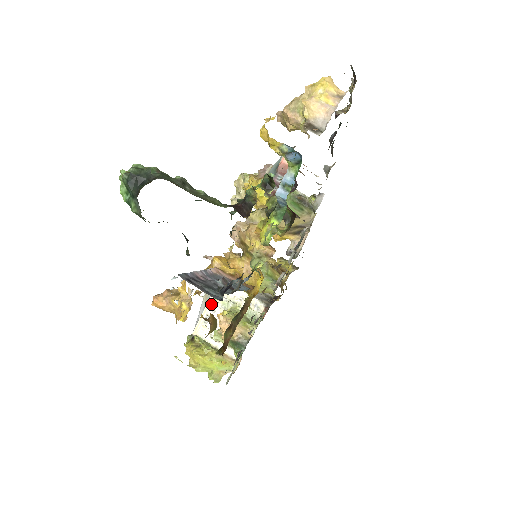
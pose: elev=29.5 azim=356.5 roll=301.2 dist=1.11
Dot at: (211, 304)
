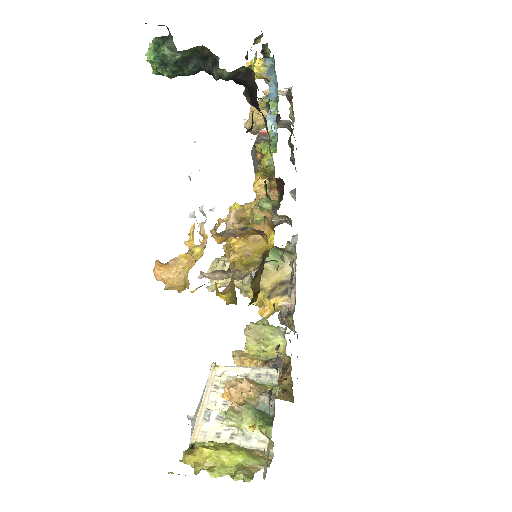
Dot at: (208, 396)
